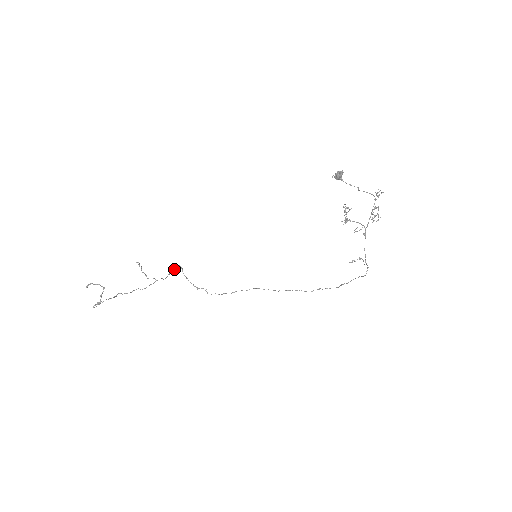
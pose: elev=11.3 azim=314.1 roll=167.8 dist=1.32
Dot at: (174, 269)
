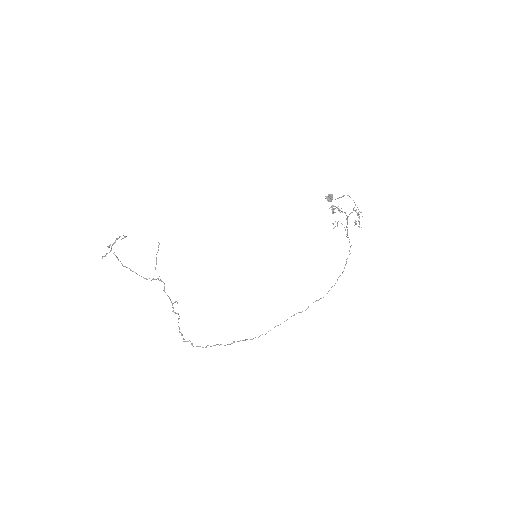
Dot at: (175, 302)
